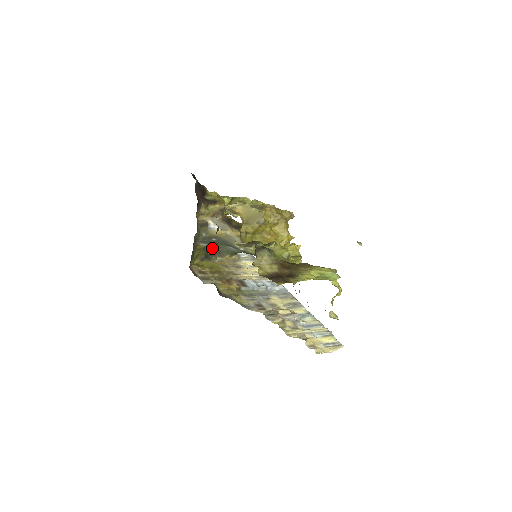
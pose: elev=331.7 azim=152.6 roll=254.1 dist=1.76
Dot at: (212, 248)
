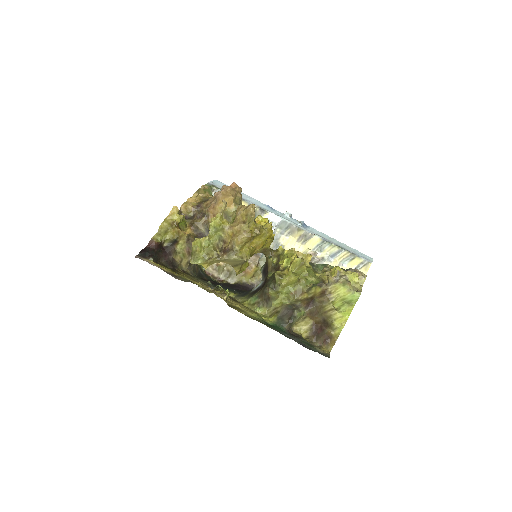
Dot at: occluded
